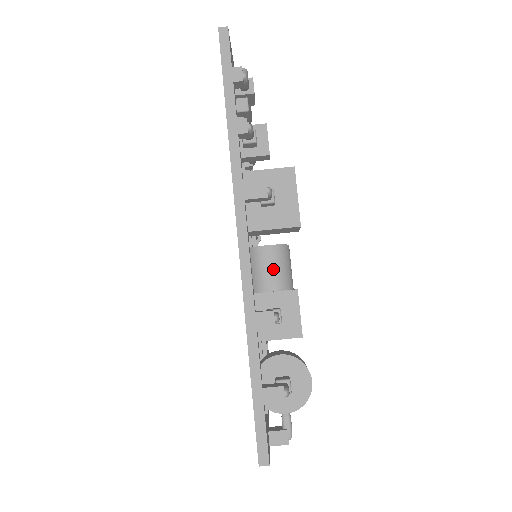
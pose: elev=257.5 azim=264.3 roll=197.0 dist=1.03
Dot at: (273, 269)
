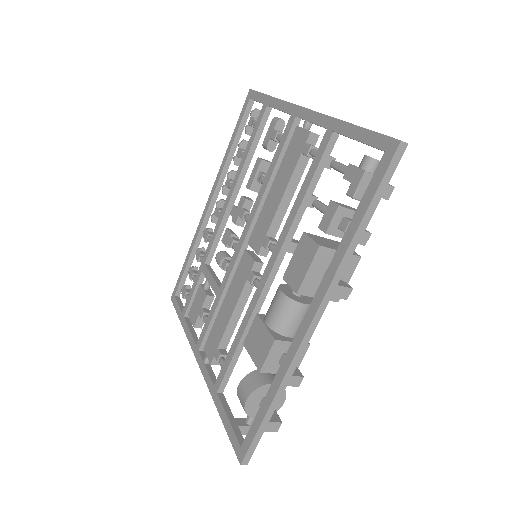
Dot at: (300, 322)
